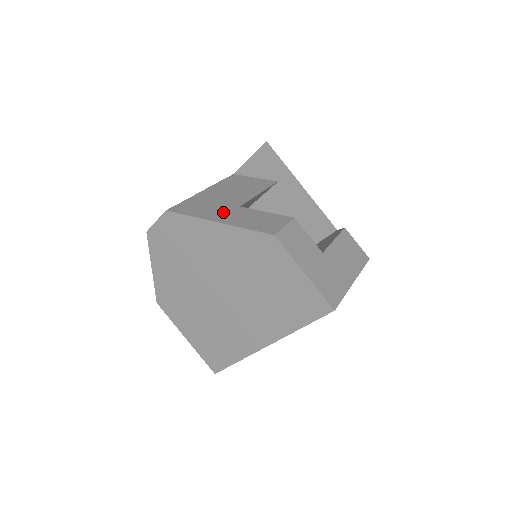
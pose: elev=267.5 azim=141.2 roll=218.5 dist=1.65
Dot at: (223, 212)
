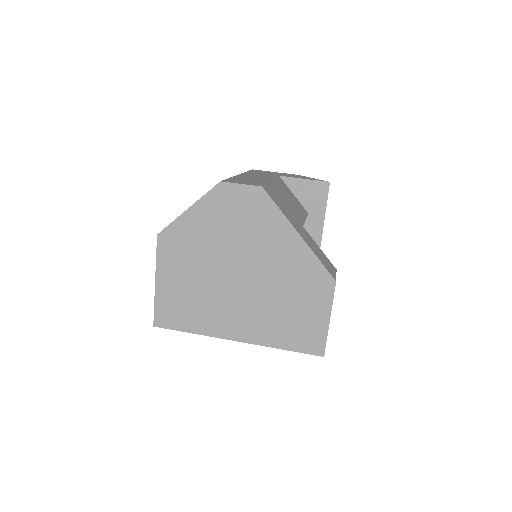
Dot at: (298, 225)
